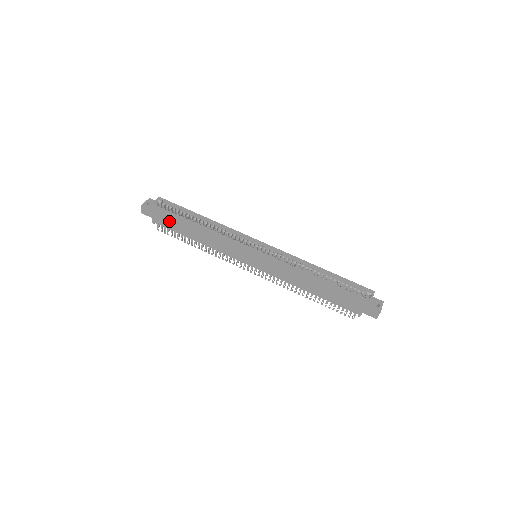
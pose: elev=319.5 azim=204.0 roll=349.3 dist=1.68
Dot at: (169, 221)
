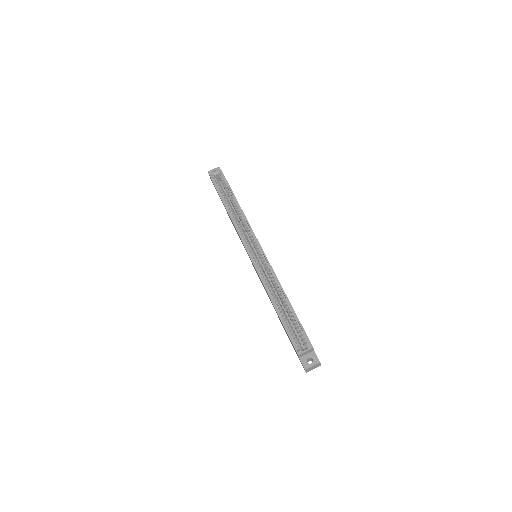
Dot at: (218, 194)
